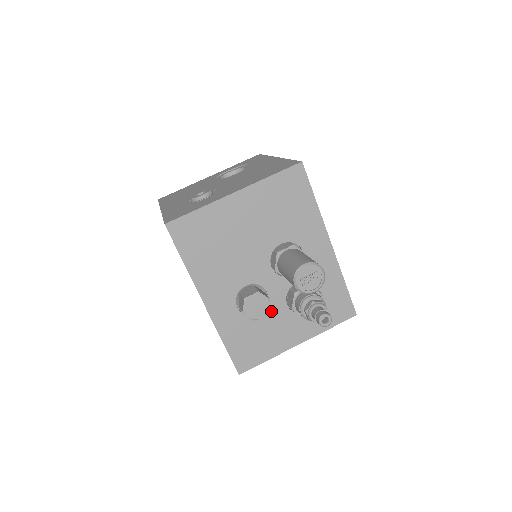
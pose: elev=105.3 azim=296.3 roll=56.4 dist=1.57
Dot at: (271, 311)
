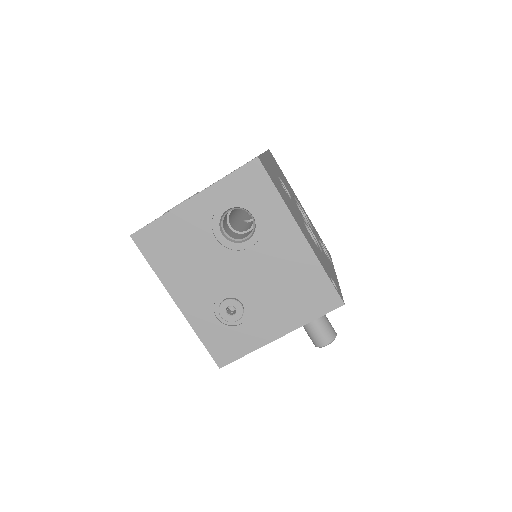
Dot at: occluded
